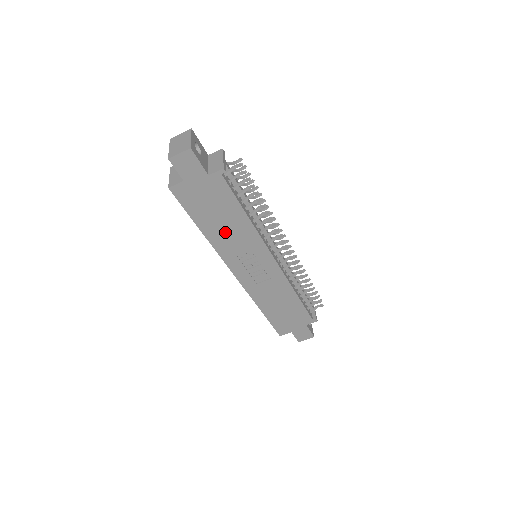
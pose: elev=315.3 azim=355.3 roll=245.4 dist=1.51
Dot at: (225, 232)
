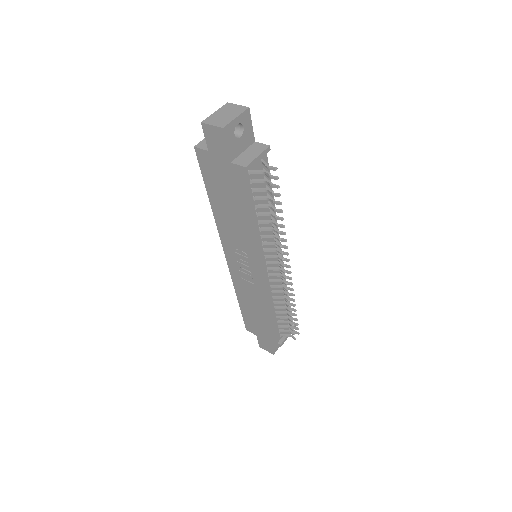
Dot at: (229, 219)
